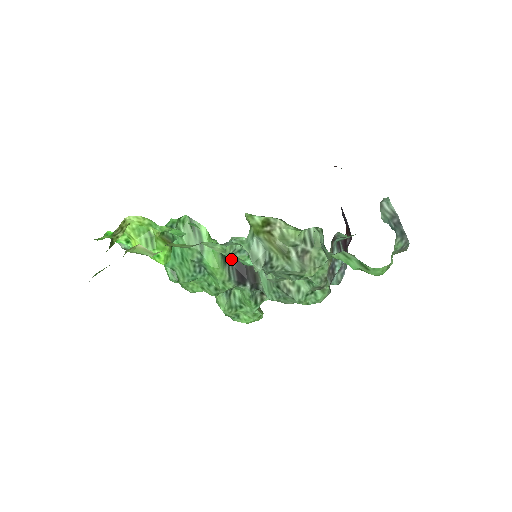
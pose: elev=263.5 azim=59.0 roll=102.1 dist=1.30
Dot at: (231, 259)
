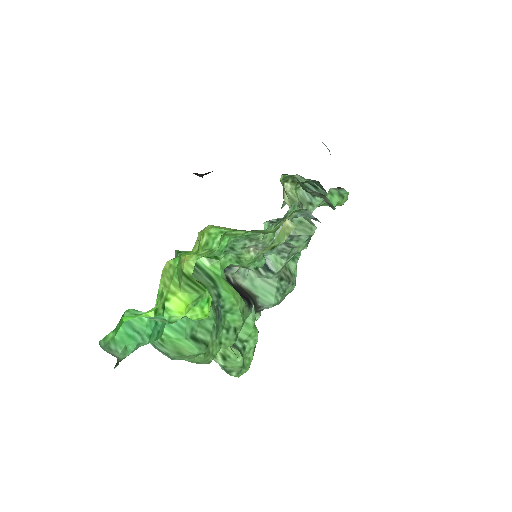
Dot at: occluded
